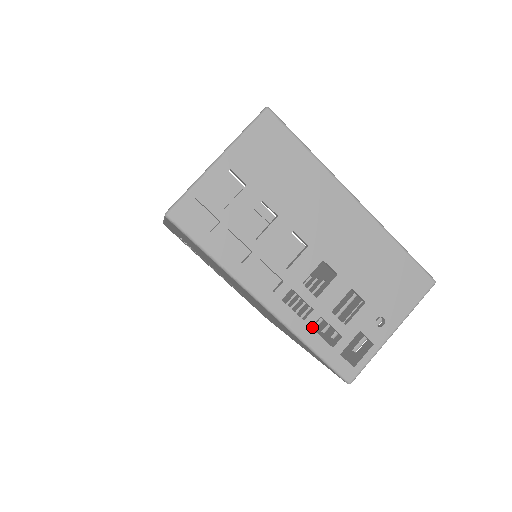
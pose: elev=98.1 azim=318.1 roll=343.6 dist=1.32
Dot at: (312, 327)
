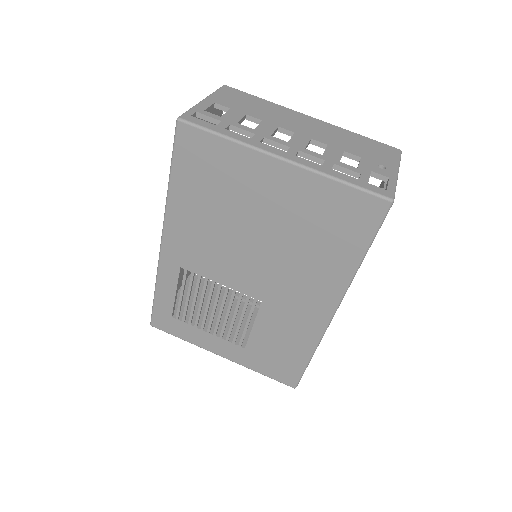
Dot at: occluded
